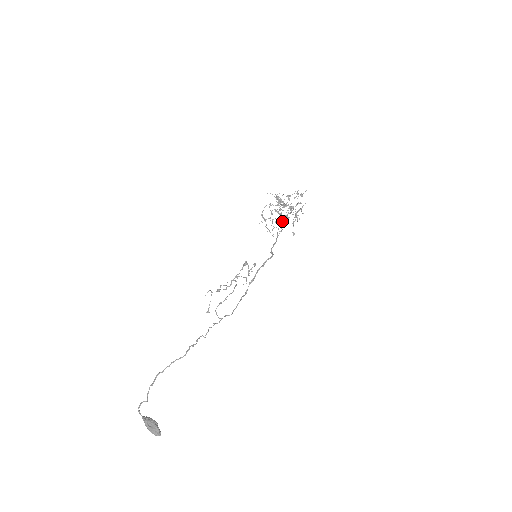
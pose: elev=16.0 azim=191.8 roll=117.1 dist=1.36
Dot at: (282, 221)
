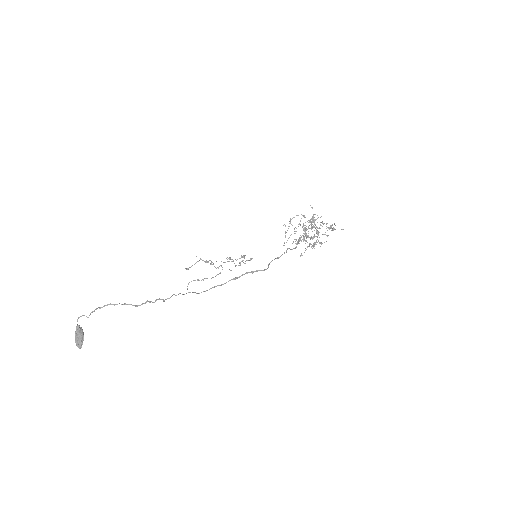
Dot at: (300, 240)
